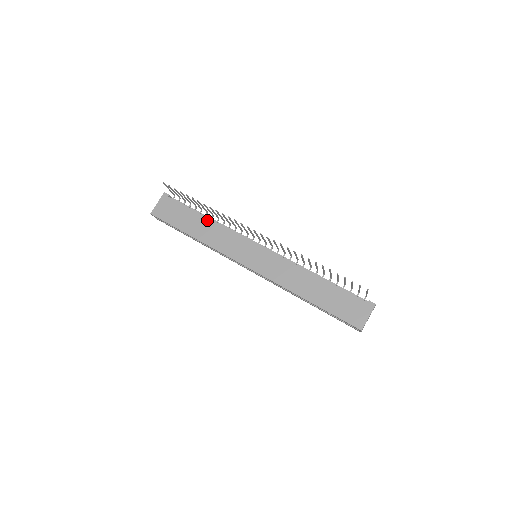
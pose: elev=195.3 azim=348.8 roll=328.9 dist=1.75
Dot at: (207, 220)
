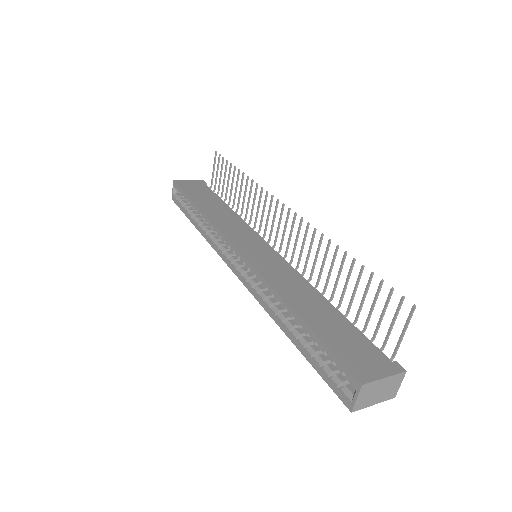
Dot at: (228, 208)
